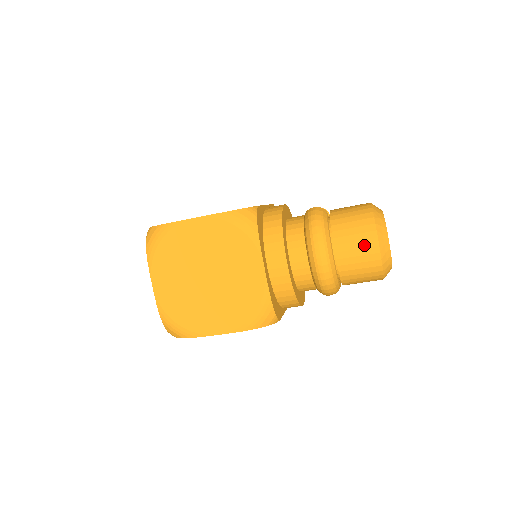
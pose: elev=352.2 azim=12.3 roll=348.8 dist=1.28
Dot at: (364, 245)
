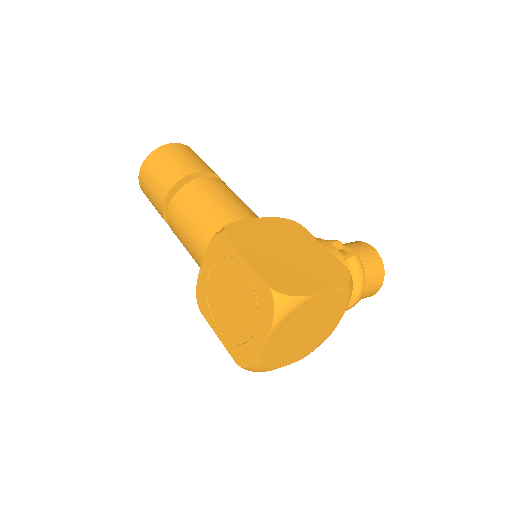
Dot at: (375, 288)
